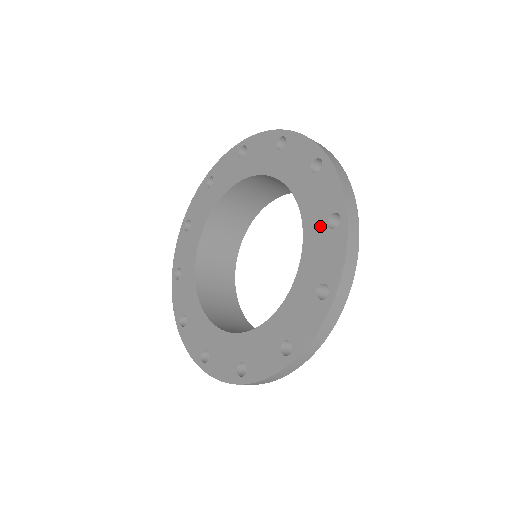
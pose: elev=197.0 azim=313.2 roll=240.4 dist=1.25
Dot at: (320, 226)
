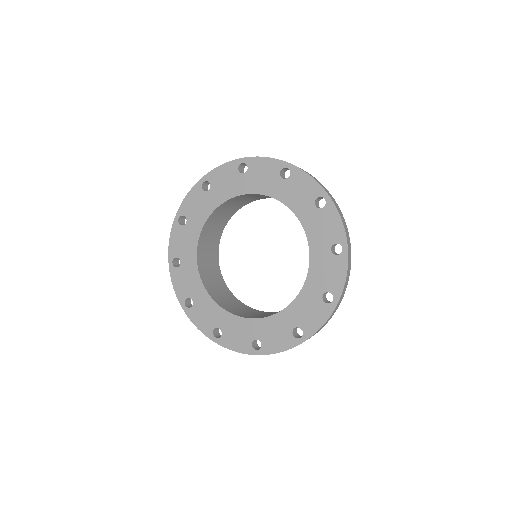
Dot at: (291, 323)
